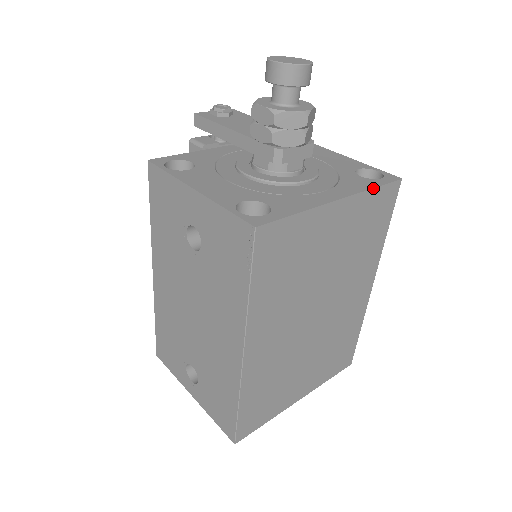
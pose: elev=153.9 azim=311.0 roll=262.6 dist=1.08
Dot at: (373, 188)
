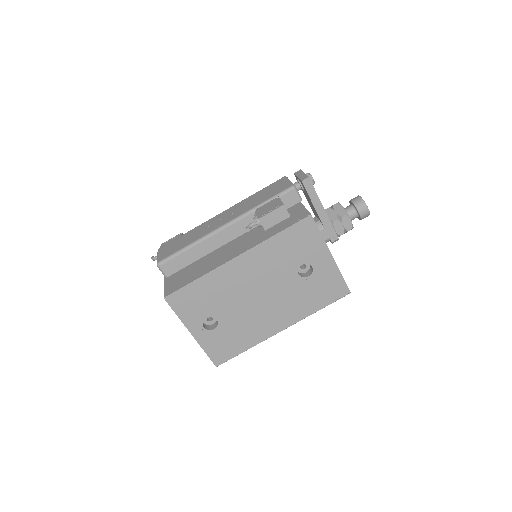
Dot at: occluded
